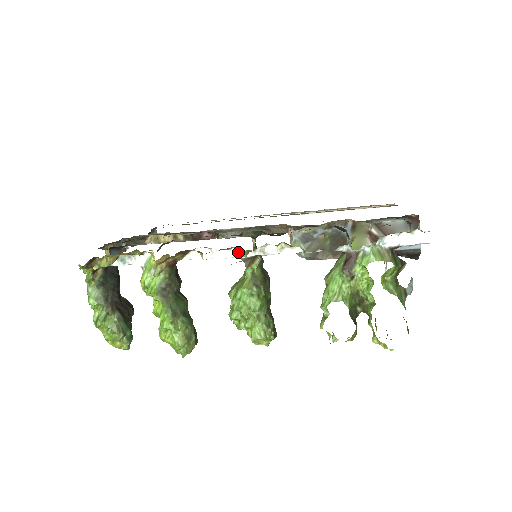
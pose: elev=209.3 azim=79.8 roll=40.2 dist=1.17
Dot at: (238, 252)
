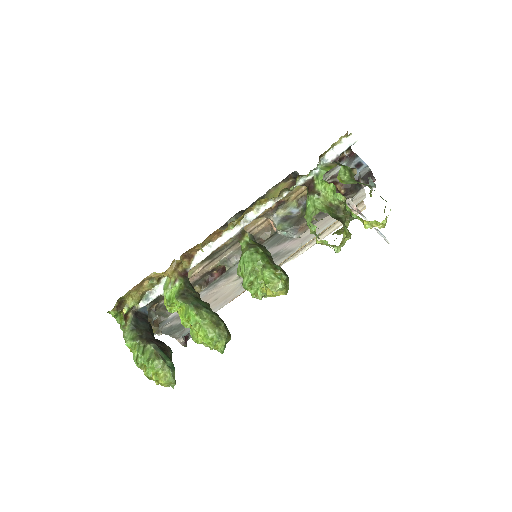
Dot at: (228, 233)
